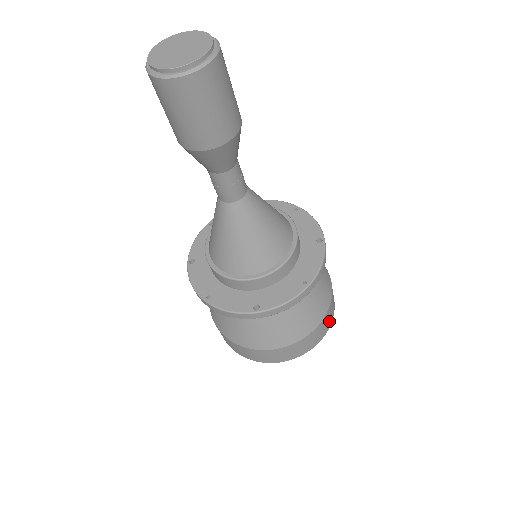
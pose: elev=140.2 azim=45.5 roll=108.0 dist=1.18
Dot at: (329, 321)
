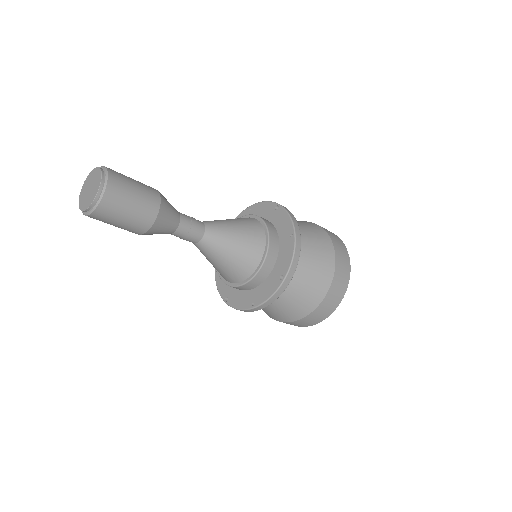
Dot at: (319, 318)
